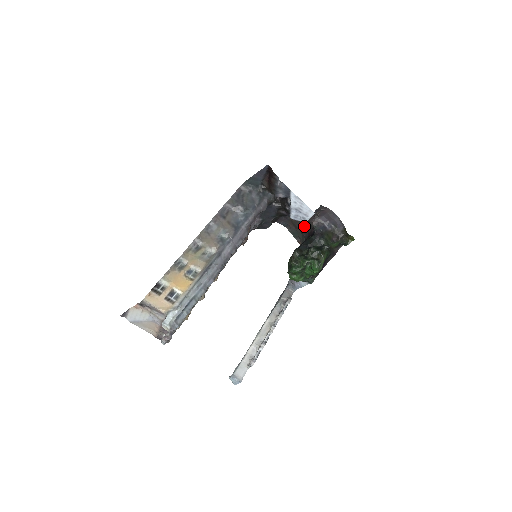
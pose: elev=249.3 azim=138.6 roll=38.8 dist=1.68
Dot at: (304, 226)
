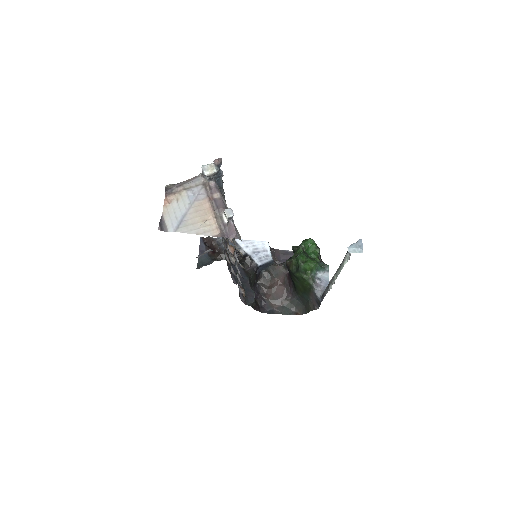
Dot at: (281, 288)
